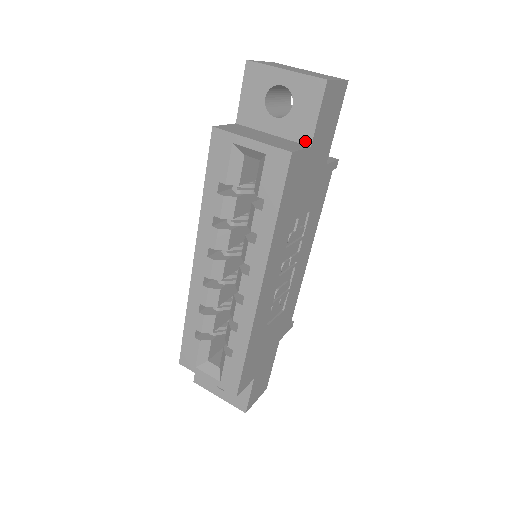
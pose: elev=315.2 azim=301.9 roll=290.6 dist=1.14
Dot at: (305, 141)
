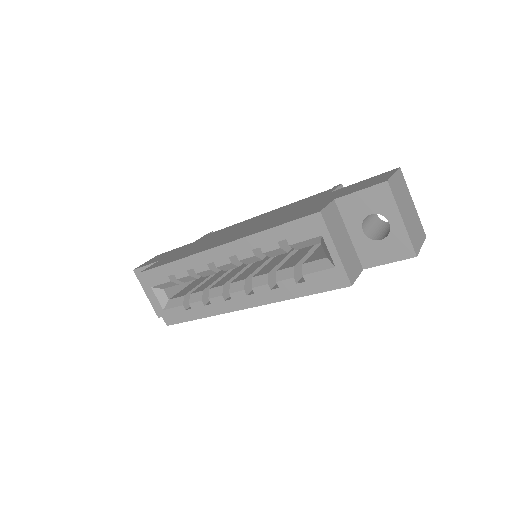
Dot at: (364, 263)
